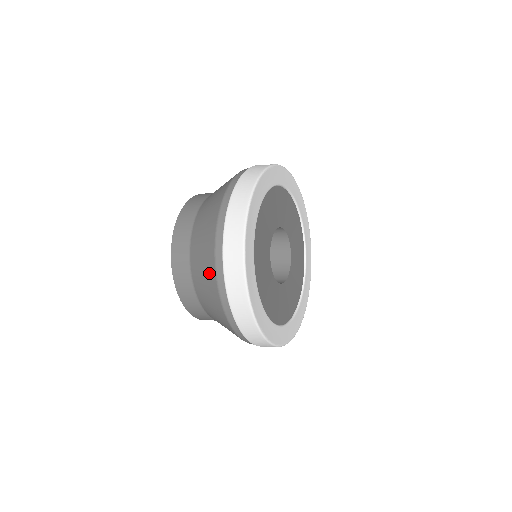
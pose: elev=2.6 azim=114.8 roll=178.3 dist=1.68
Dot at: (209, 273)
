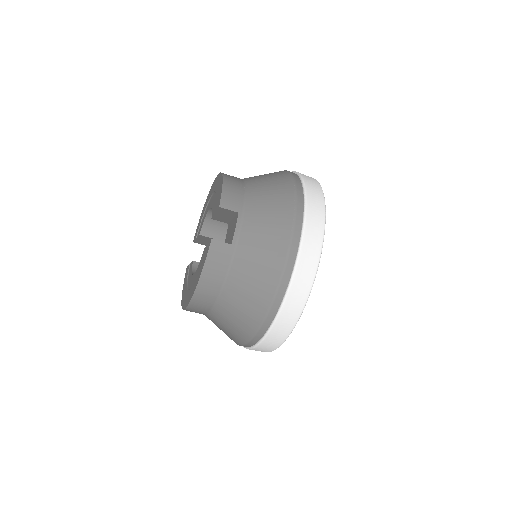
Dot at: occluded
